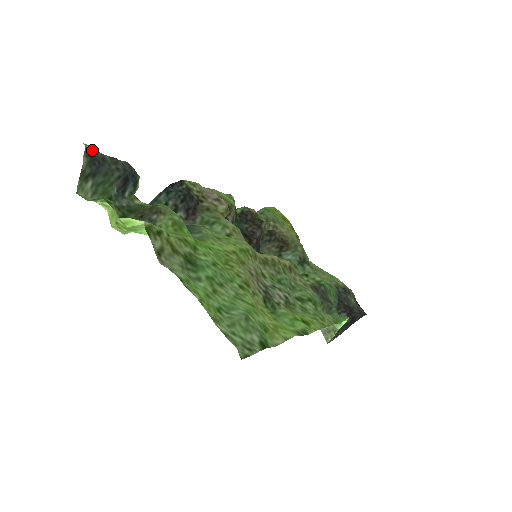
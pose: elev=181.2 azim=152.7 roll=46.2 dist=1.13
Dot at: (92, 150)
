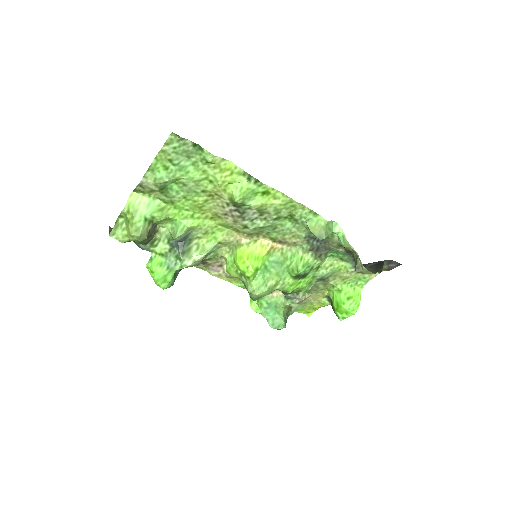
Dot at: occluded
